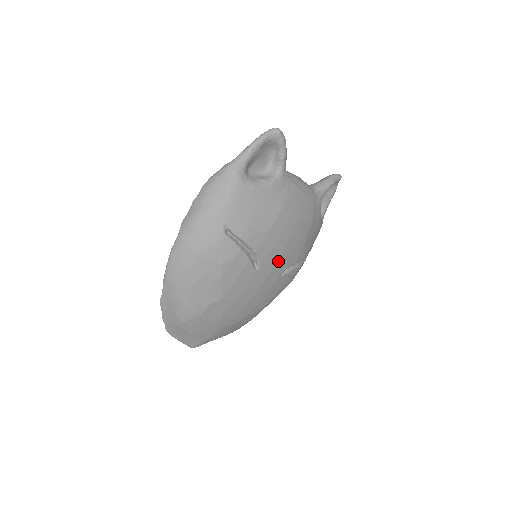
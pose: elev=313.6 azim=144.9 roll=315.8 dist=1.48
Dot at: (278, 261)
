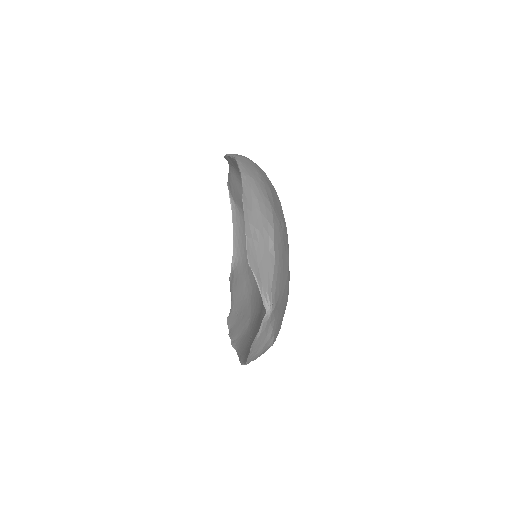
Dot at: occluded
